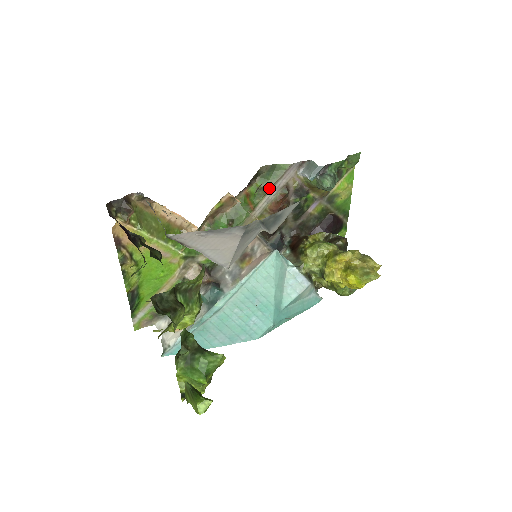
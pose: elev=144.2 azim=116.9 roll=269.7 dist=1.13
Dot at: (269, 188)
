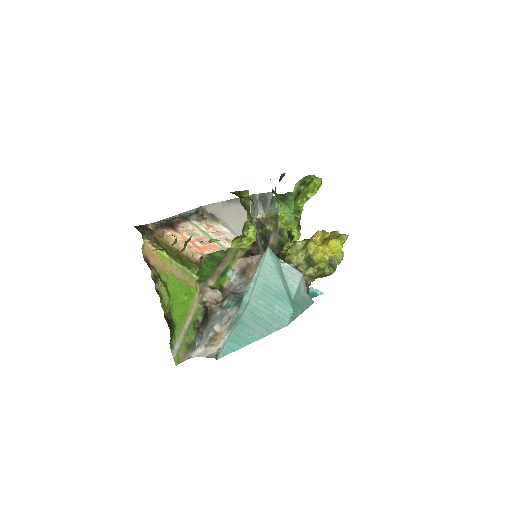
Dot at: occluded
